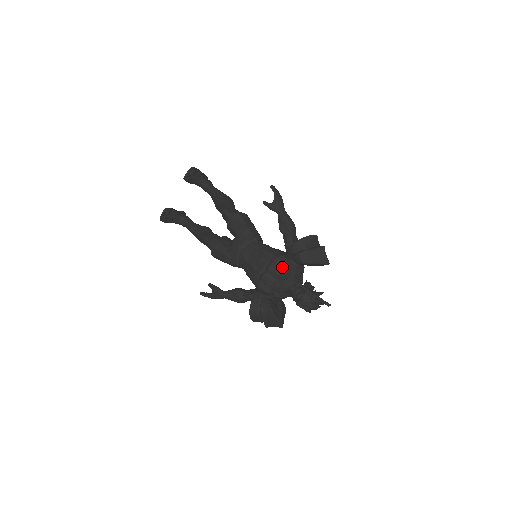
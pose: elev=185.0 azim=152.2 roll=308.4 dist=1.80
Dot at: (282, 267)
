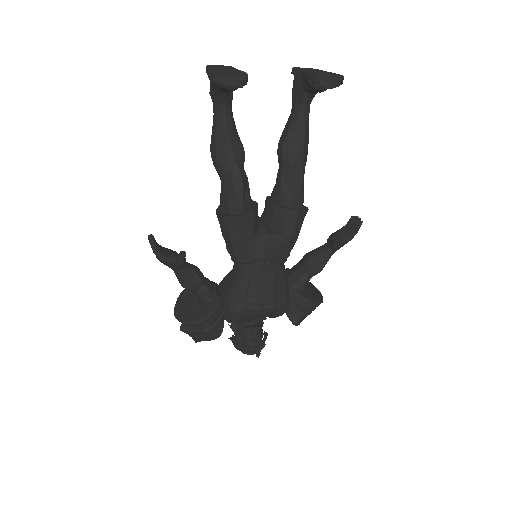
Dot at: (278, 314)
